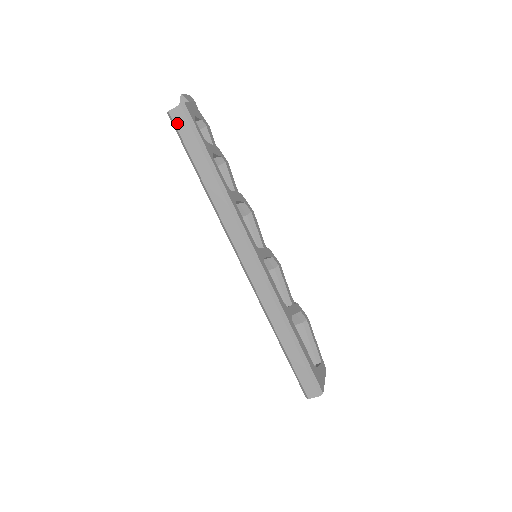
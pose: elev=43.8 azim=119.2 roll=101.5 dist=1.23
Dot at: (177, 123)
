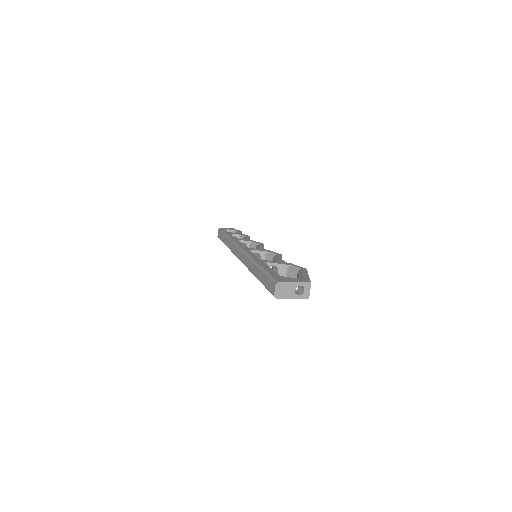
Dot at: (219, 237)
